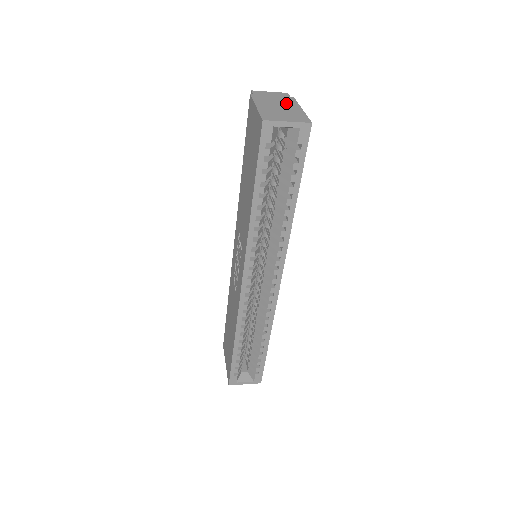
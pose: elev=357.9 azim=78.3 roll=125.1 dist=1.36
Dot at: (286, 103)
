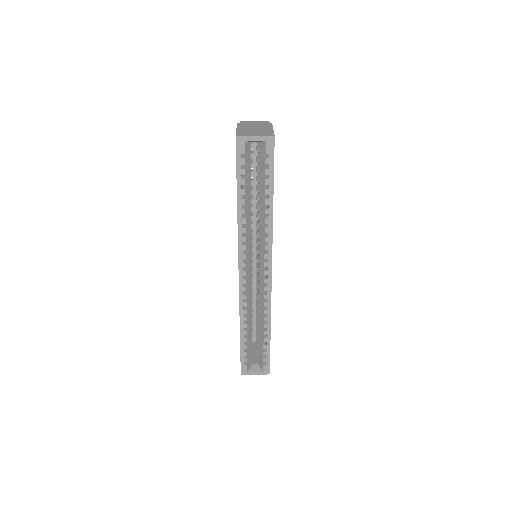
Dot at: (262, 126)
